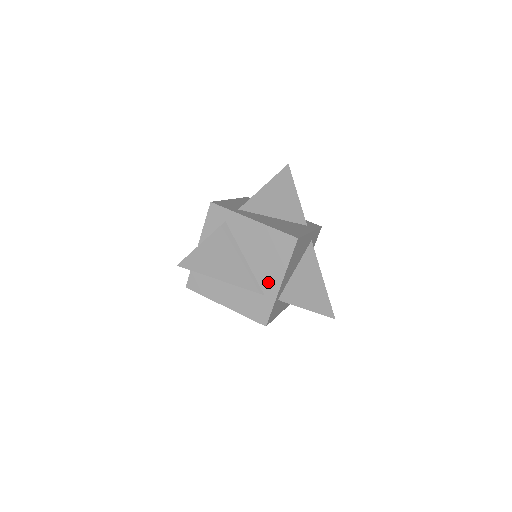
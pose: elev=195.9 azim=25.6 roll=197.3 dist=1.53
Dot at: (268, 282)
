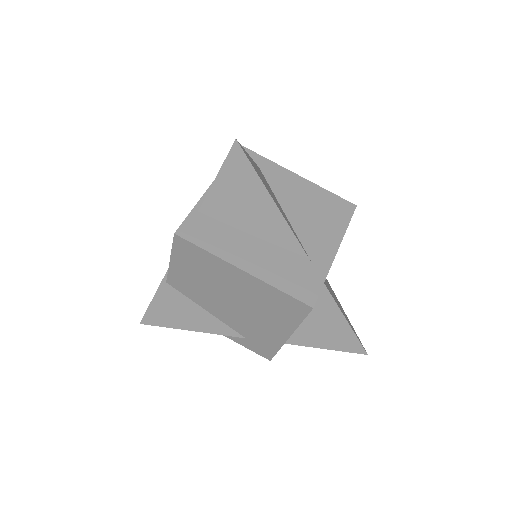
Dot at: (318, 247)
